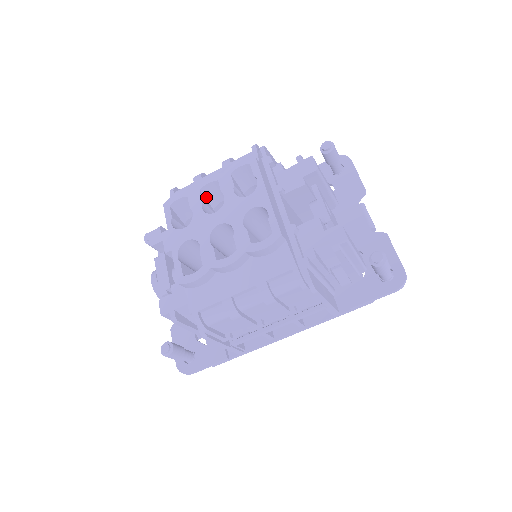
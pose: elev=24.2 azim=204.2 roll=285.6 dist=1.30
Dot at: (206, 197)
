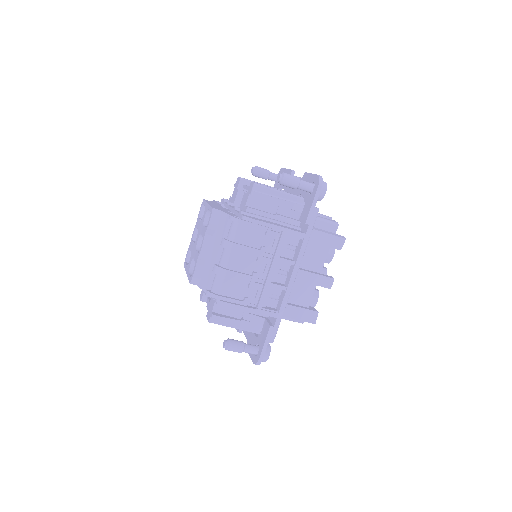
Dot at: occluded
